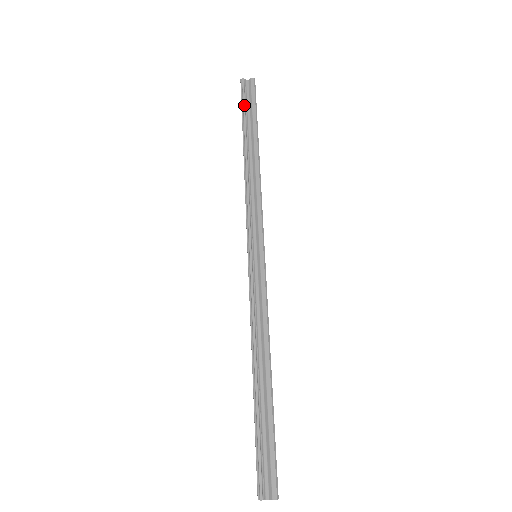
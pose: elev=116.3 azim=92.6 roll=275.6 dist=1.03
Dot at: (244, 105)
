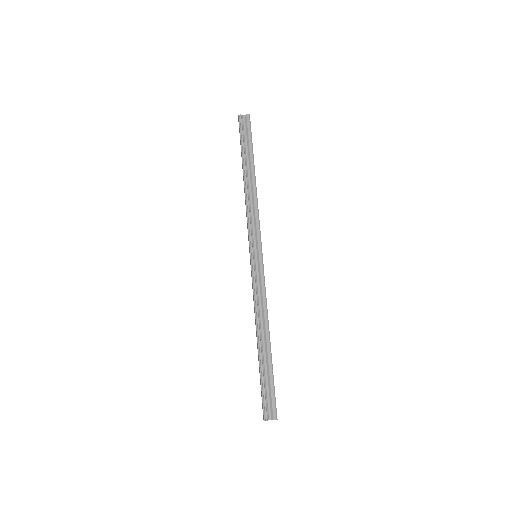
Dot at: (242, 137)
